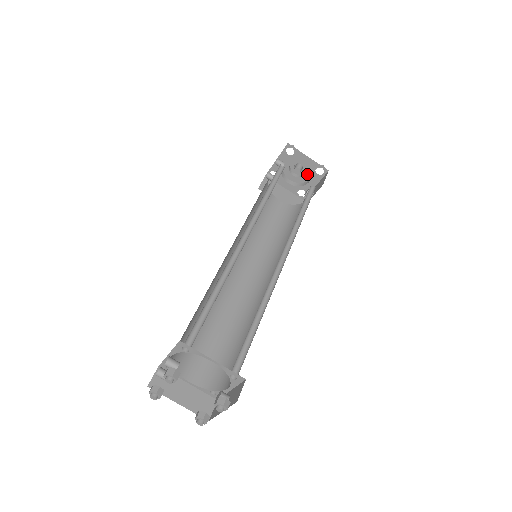
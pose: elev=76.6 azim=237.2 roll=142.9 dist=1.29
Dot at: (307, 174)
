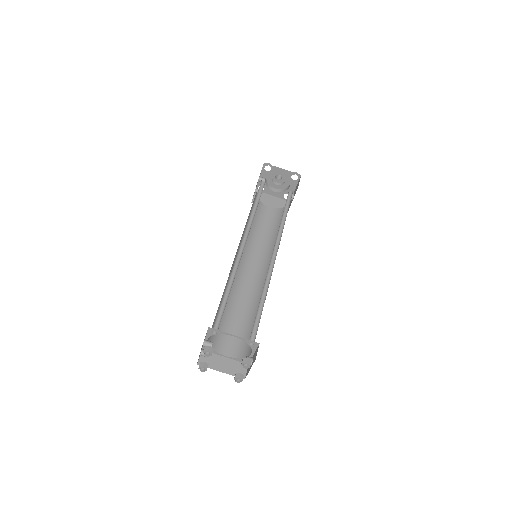
Dot at: (287, 181)
